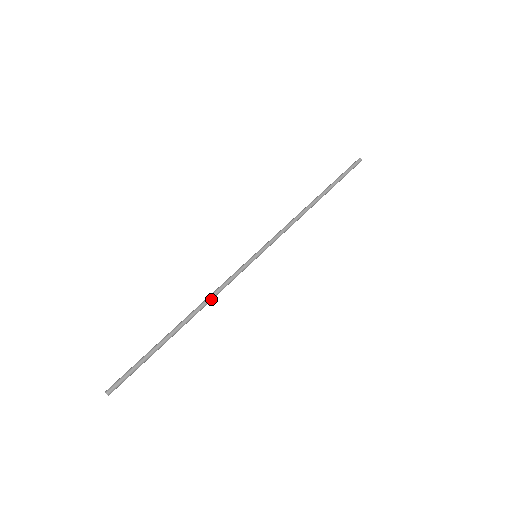
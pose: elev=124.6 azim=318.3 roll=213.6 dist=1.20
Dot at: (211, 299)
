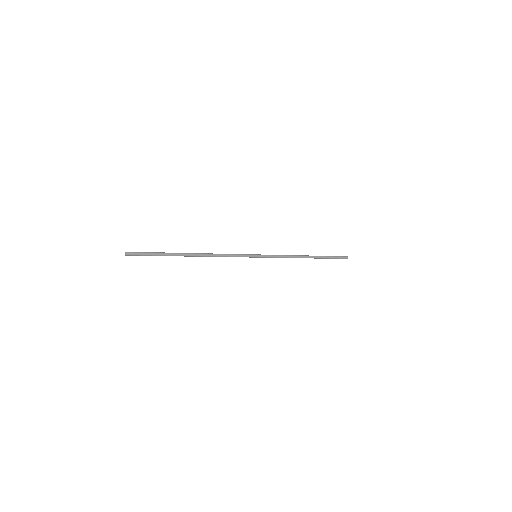
Dot at: (216, 255)
